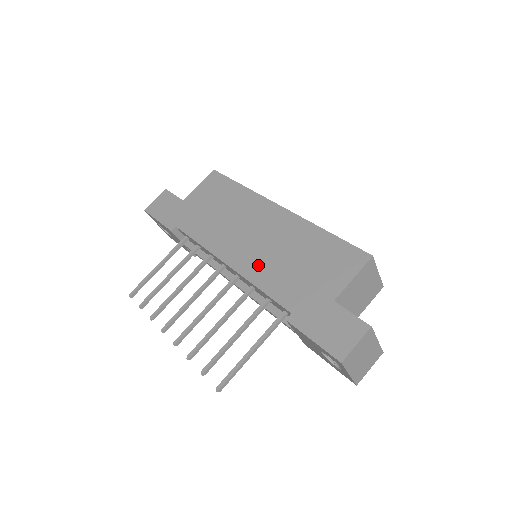
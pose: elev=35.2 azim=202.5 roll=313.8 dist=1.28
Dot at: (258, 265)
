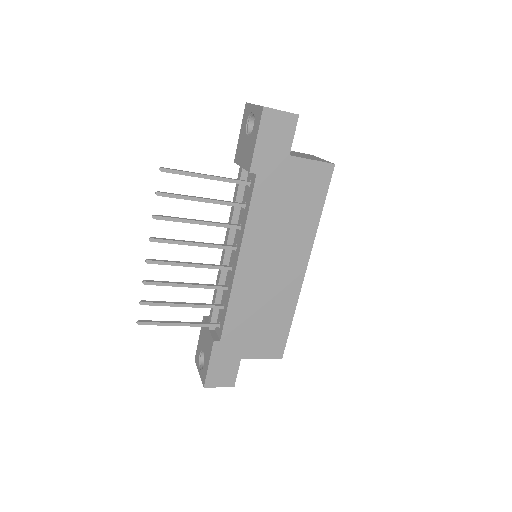
Dot at: (247, 291)
